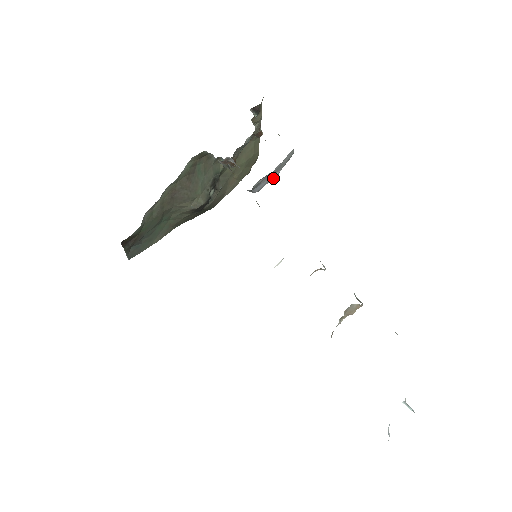
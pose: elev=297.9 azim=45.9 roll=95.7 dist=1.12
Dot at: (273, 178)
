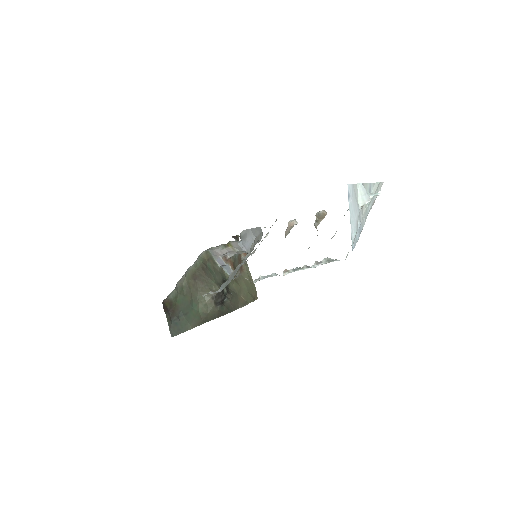
Dot at: occluded
